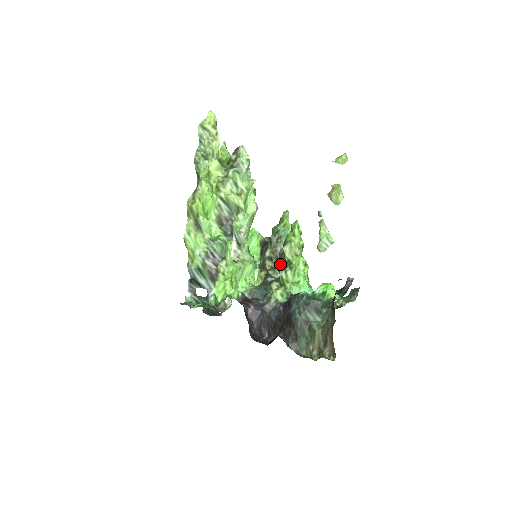
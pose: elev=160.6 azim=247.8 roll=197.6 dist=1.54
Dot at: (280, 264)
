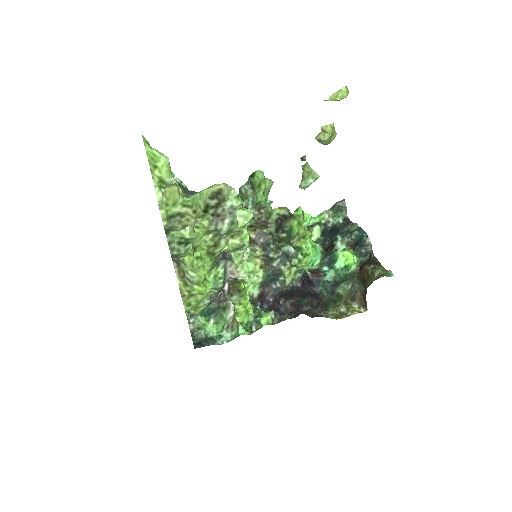
Dot at: (287, 252)
